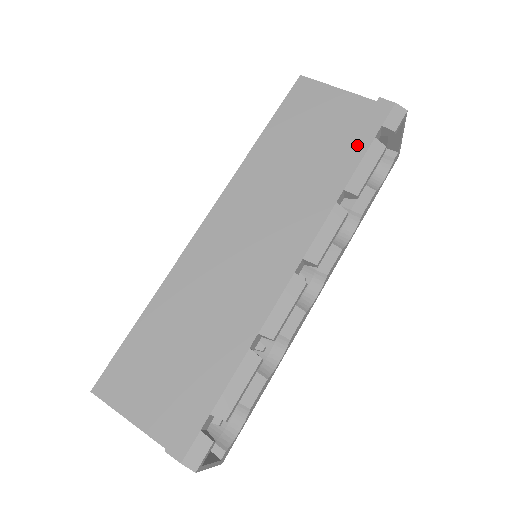
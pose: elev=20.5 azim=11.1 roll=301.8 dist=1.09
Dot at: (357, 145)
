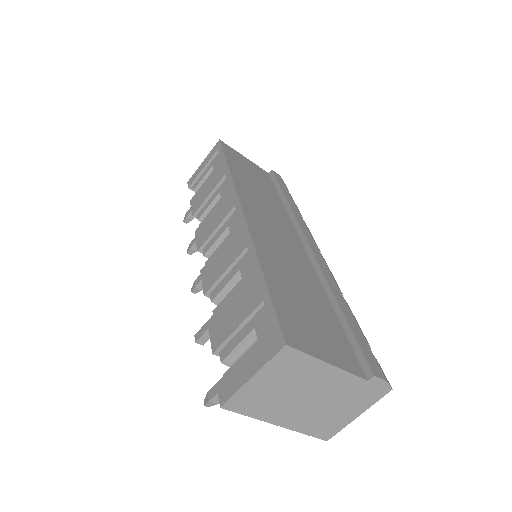
Dot at: (284, 190)
